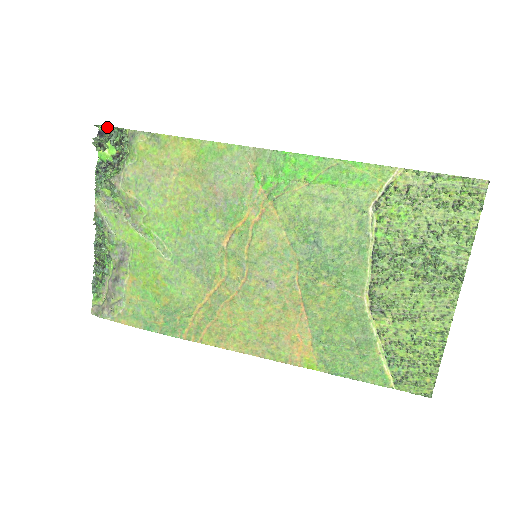
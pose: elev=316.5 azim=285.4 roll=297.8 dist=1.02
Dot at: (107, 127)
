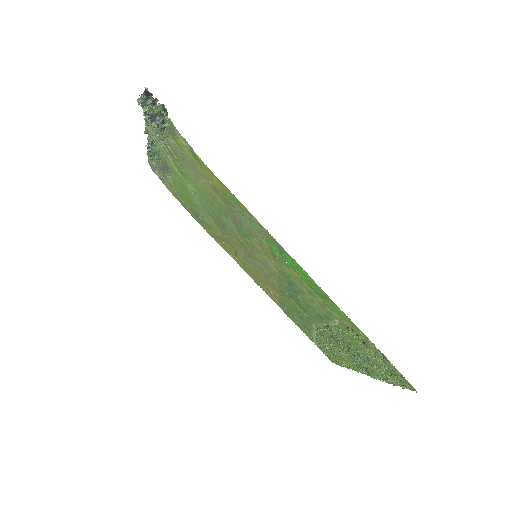
Dot at: (151, 101)
